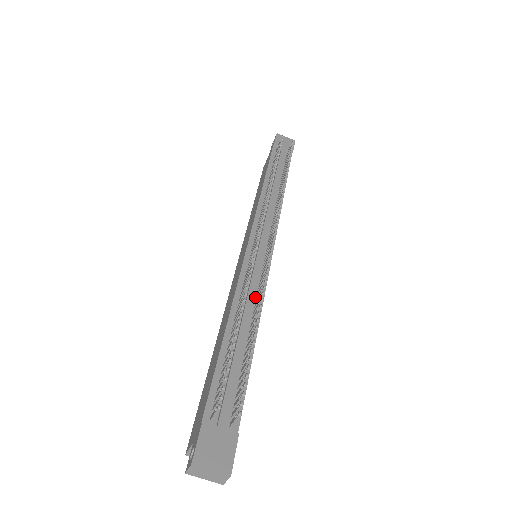
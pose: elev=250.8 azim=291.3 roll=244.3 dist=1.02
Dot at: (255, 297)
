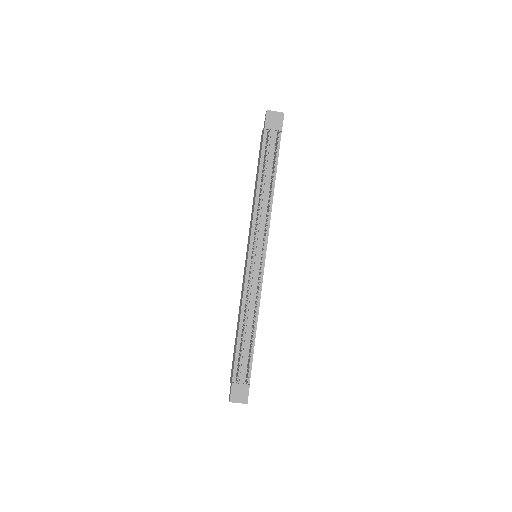
Dot at: (255, 300)
